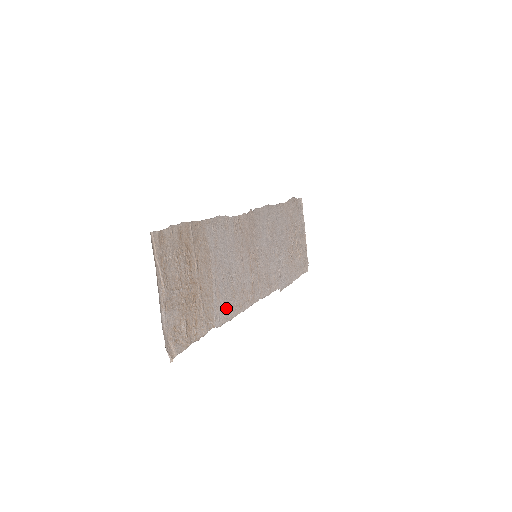
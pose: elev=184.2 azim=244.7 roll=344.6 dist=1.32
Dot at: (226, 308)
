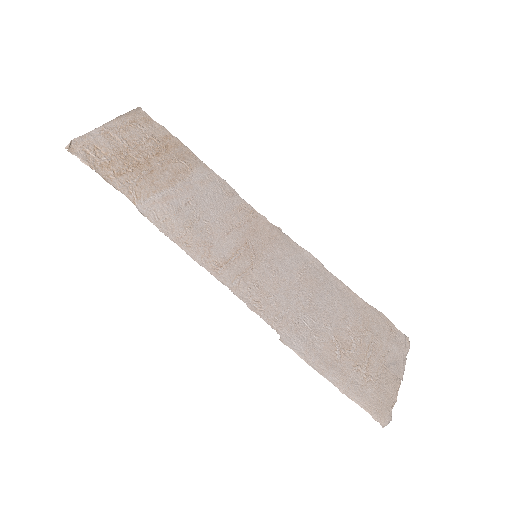
Dot at: (166, 218)
